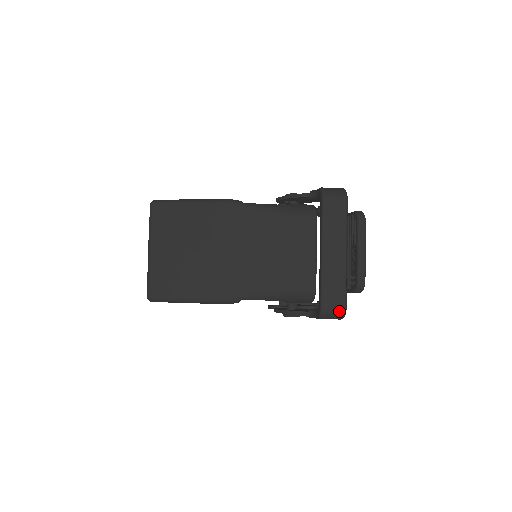
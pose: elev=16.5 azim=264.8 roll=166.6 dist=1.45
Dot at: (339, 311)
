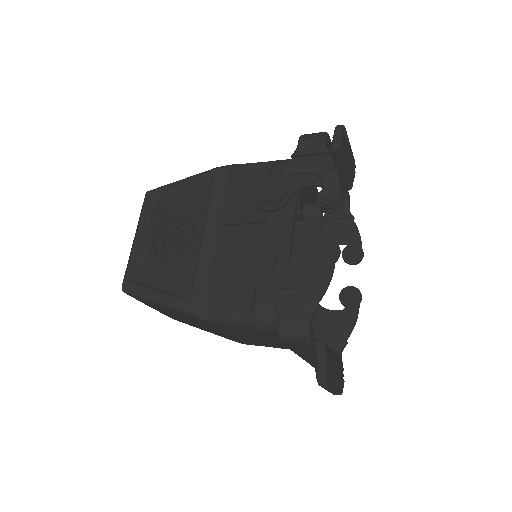
Dot at: occluded
